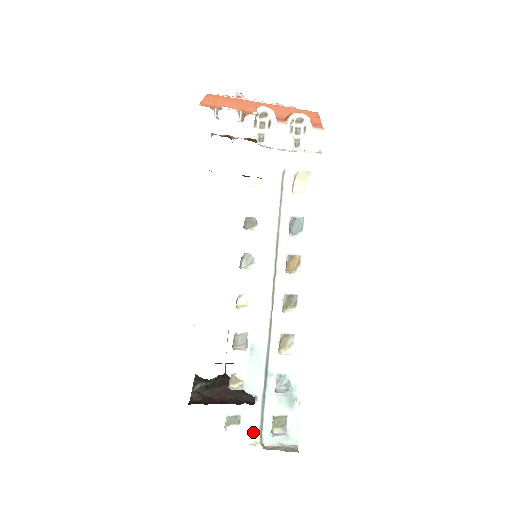
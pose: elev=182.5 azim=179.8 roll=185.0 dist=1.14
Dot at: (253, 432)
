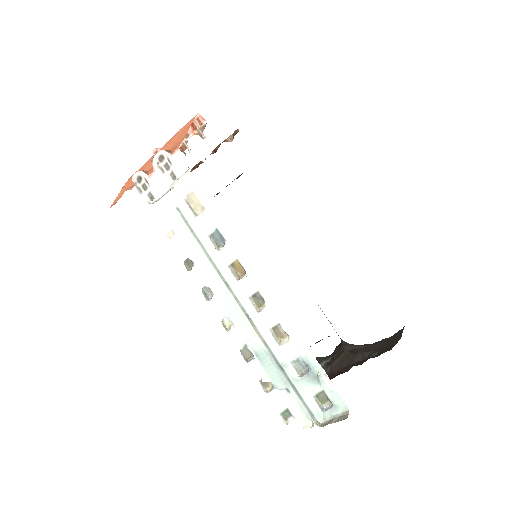
Dot at: (305, 417)
